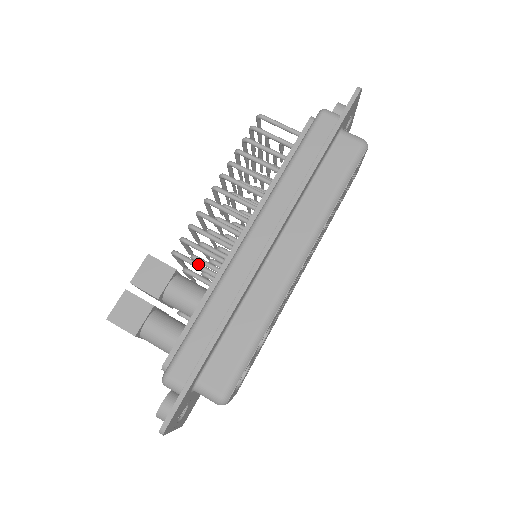
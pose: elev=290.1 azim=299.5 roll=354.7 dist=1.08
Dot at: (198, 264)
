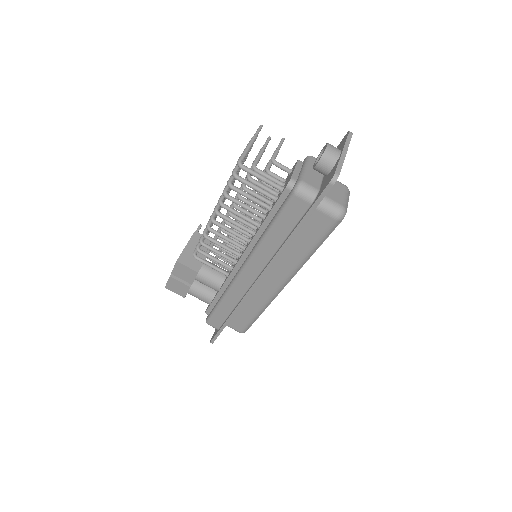
Dot at: (212, 267)
